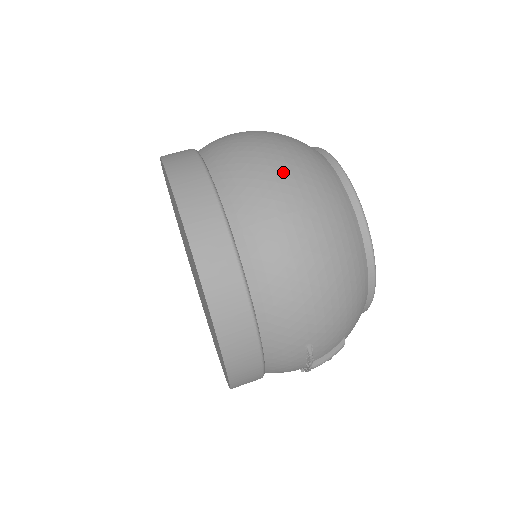
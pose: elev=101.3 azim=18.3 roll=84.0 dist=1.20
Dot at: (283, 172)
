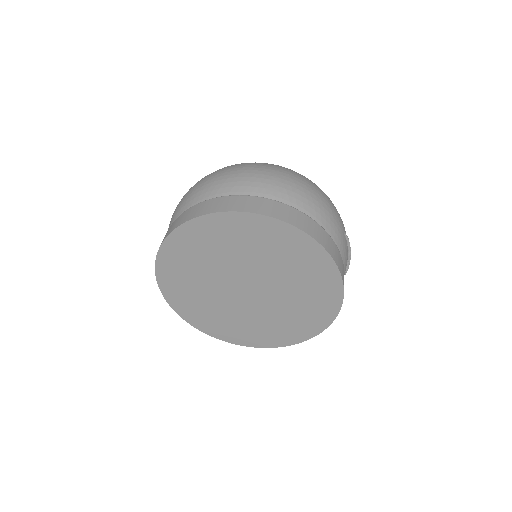
Dot at: (247, 167)
